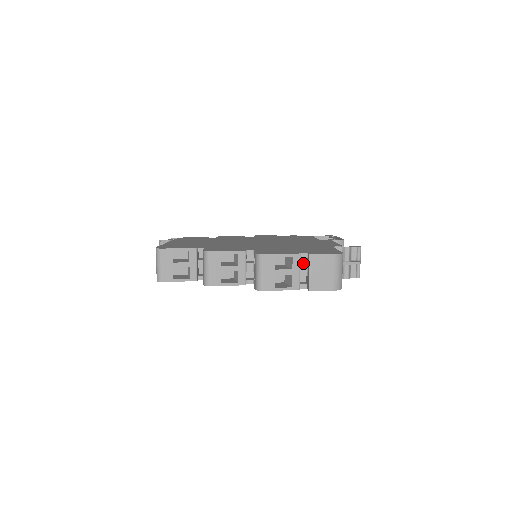
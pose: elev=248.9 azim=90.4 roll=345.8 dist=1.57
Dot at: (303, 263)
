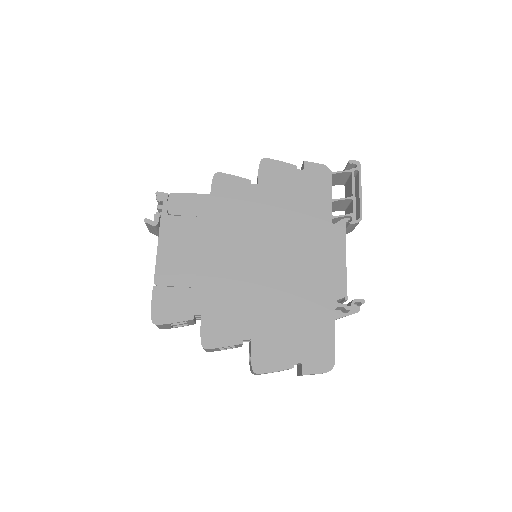
Dot at: occluded
